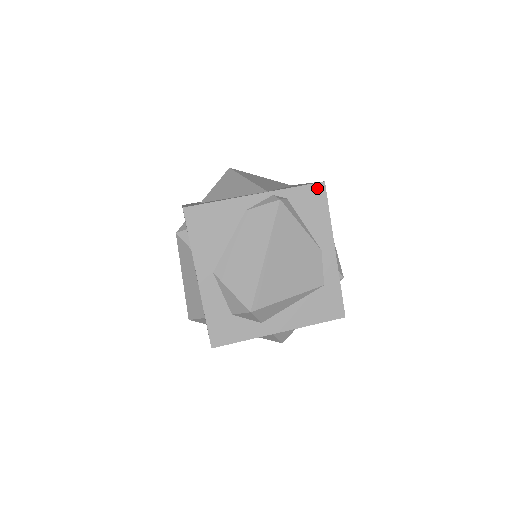
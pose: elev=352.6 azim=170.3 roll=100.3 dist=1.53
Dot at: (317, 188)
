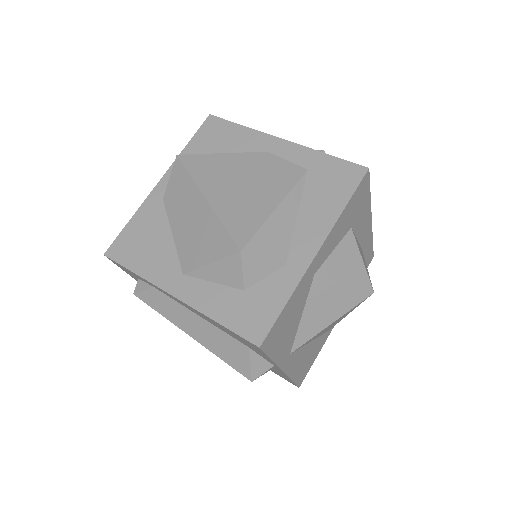
Dot at: (208, 124)
